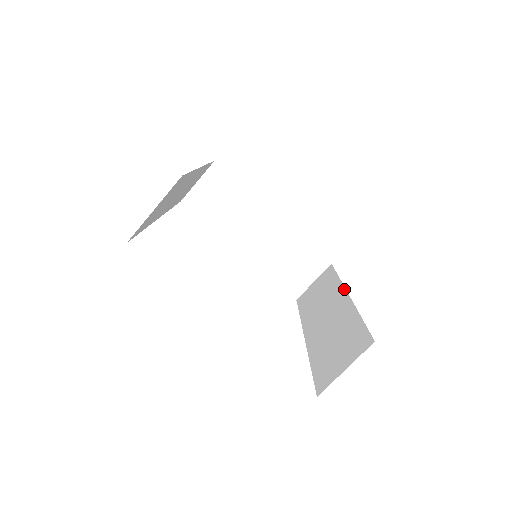
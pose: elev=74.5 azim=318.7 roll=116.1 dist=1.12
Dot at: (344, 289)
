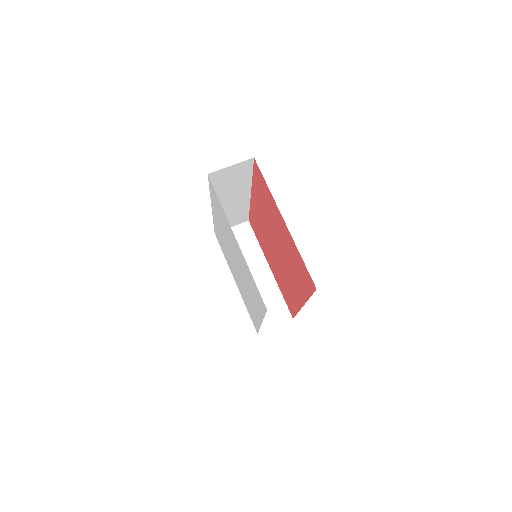
Dot at: (300, 308)
